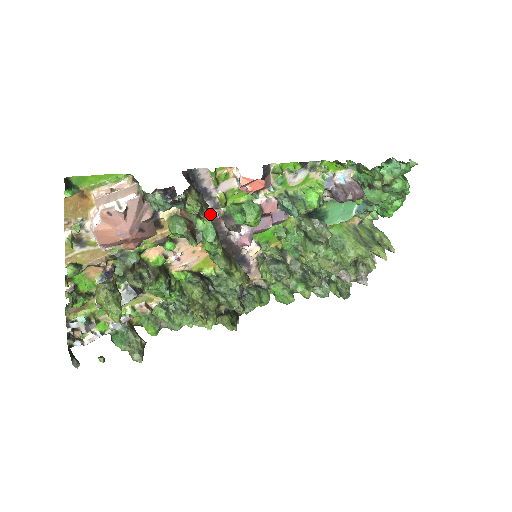
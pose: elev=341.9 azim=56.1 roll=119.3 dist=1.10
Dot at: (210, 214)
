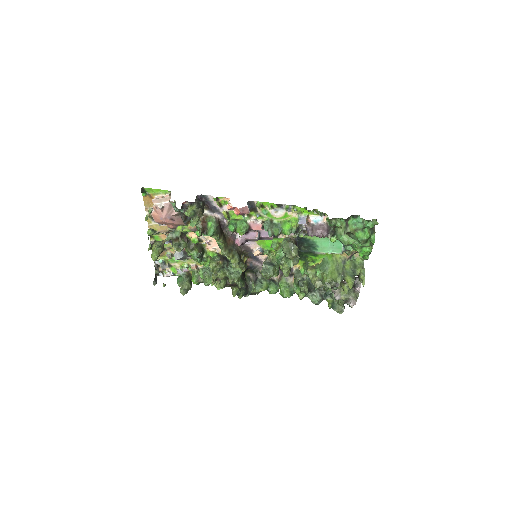
Dot at: (222, 222)
